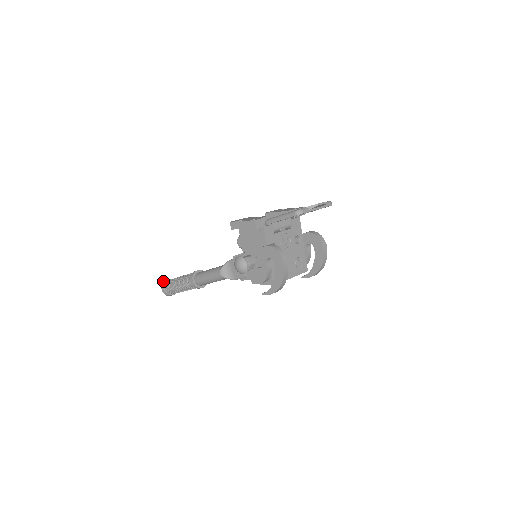
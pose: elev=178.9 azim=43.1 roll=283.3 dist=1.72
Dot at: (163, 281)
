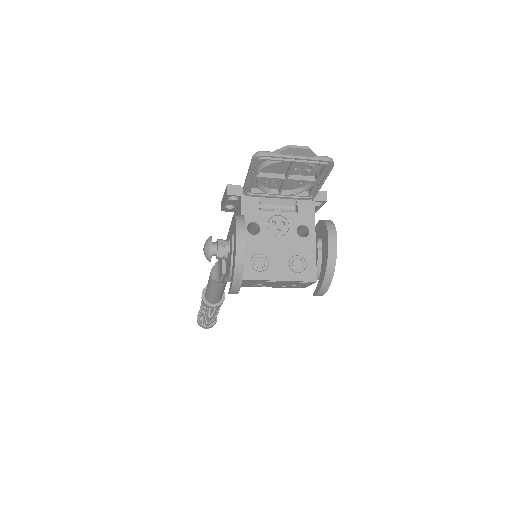
Dot at: occluded
